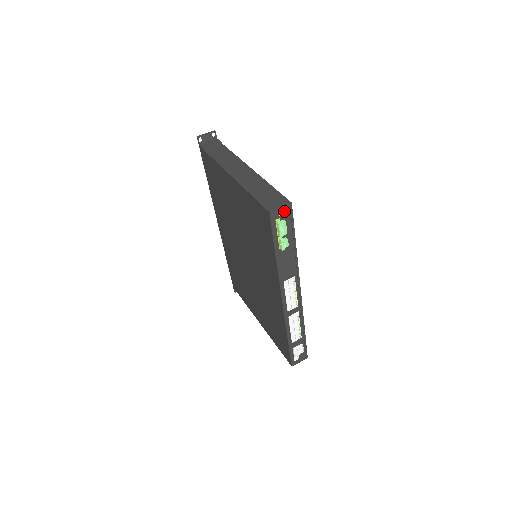
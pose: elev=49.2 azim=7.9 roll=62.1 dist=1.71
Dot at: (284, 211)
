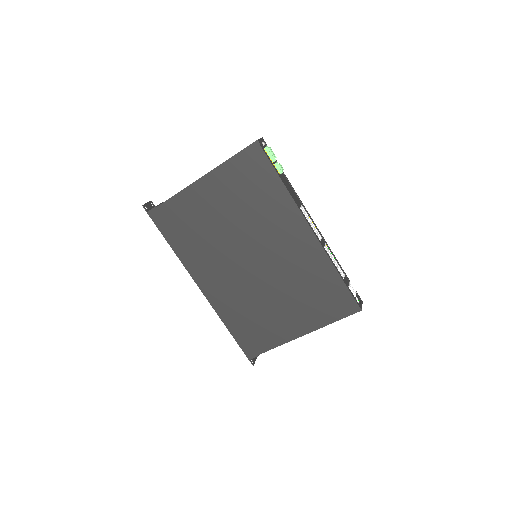
Dot at: (263, 143)
